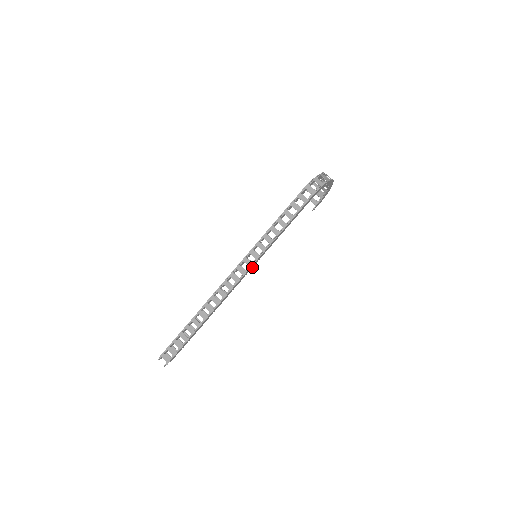
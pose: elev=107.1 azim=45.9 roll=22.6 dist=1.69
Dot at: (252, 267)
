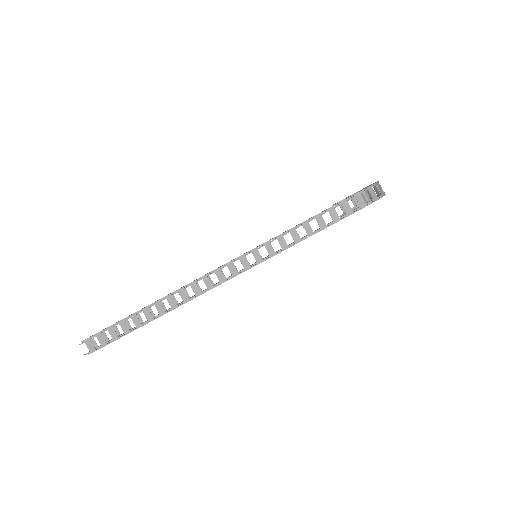
Dot at: occluded
